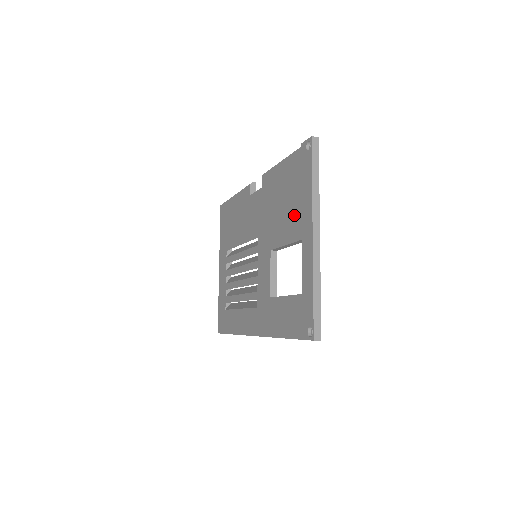
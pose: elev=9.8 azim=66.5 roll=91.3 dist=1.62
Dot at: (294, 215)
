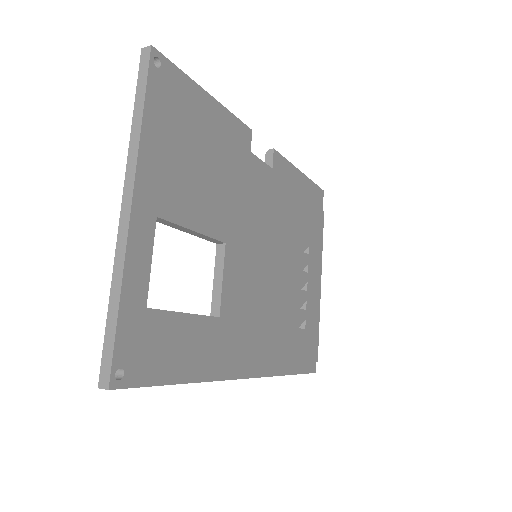
Dot at: occluded
